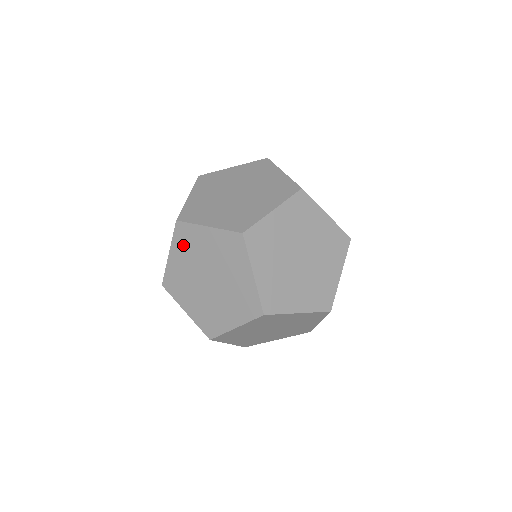
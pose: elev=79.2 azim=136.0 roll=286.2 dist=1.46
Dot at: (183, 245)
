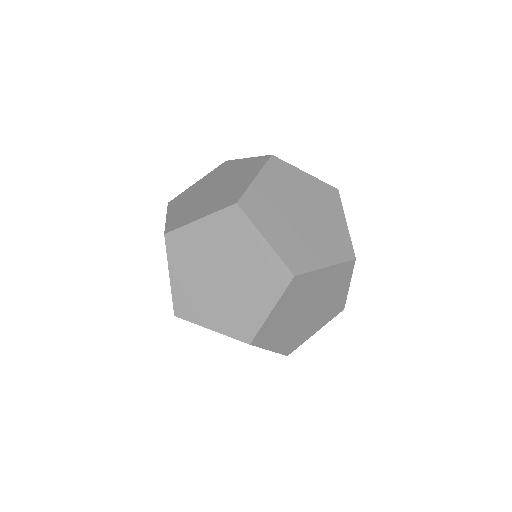
Dot at: (215, 173)
